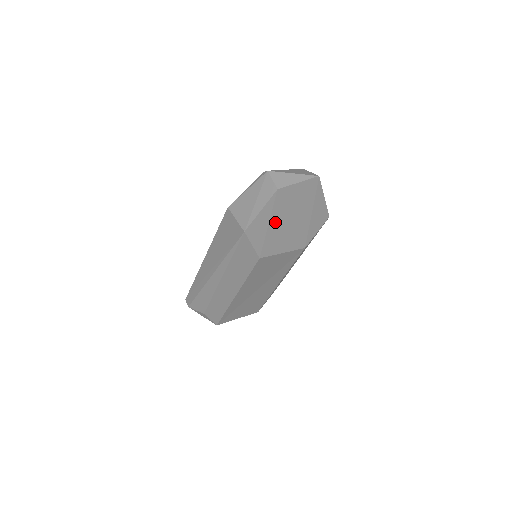
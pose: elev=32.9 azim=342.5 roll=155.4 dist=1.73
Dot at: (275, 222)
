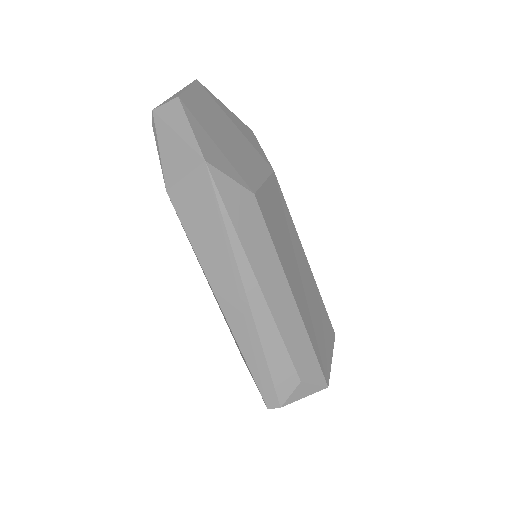
Dot at: (218, 141)
